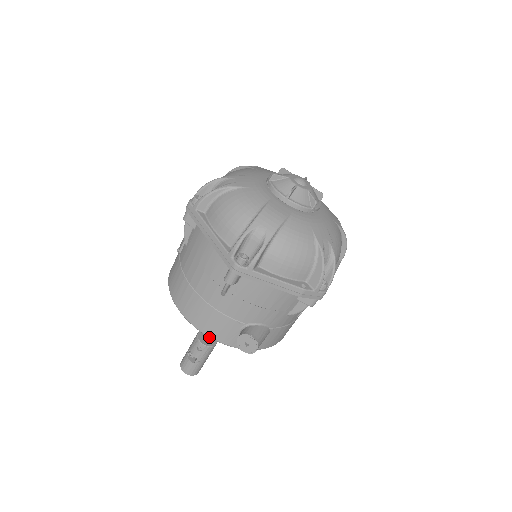
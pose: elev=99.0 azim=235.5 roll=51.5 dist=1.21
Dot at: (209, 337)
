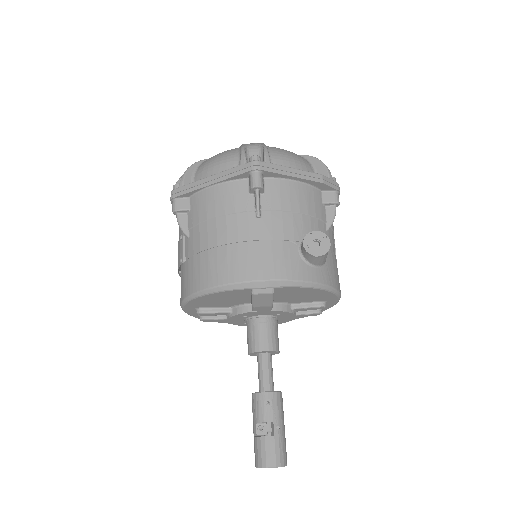
Dot at: (275, 281)
